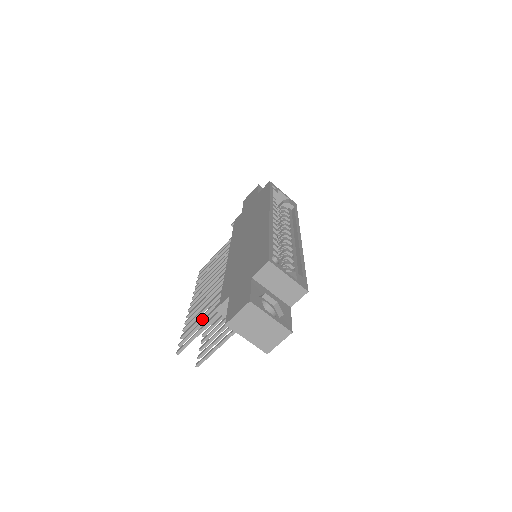
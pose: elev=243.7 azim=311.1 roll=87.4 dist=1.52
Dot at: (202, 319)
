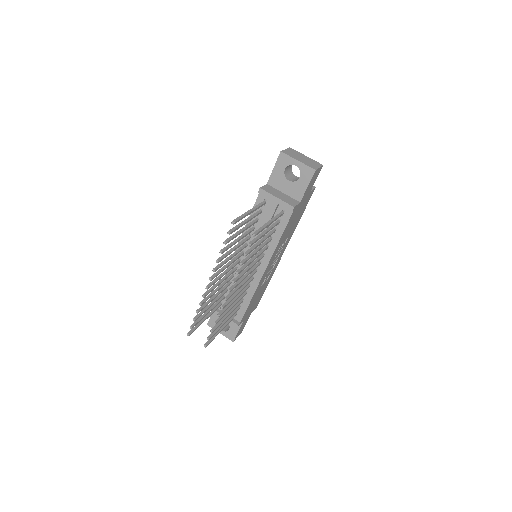
Dot at: (240, 232)
